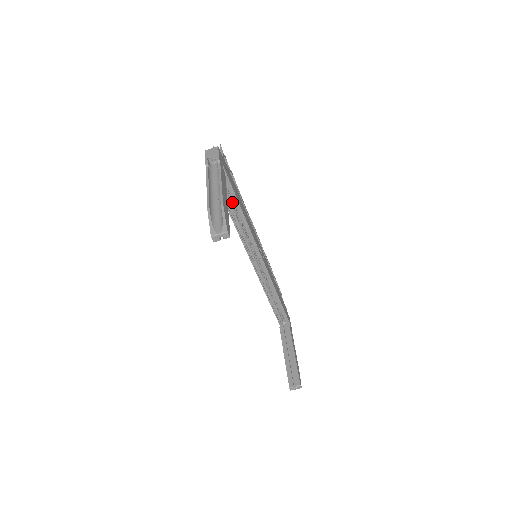
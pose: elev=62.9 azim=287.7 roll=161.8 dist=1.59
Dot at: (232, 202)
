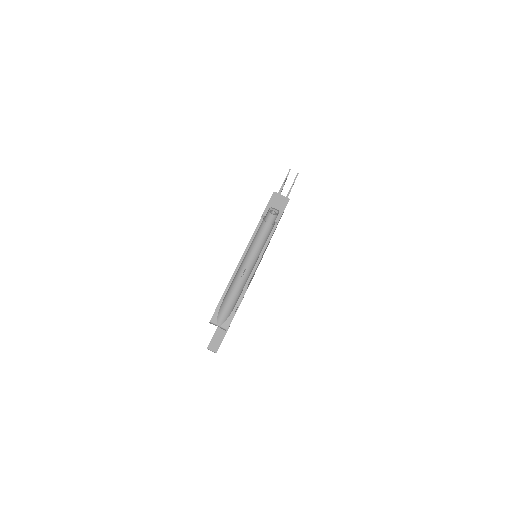
Dot at: occluded
